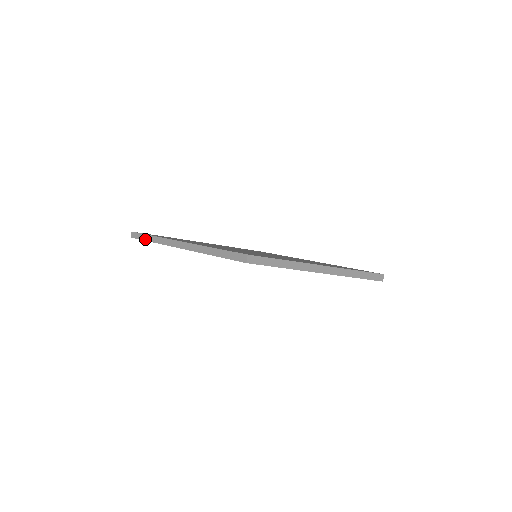
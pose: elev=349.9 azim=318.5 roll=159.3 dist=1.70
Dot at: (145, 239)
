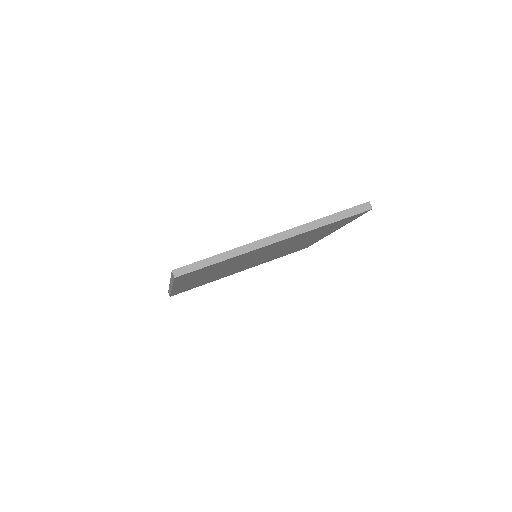
Dot at: occluded
